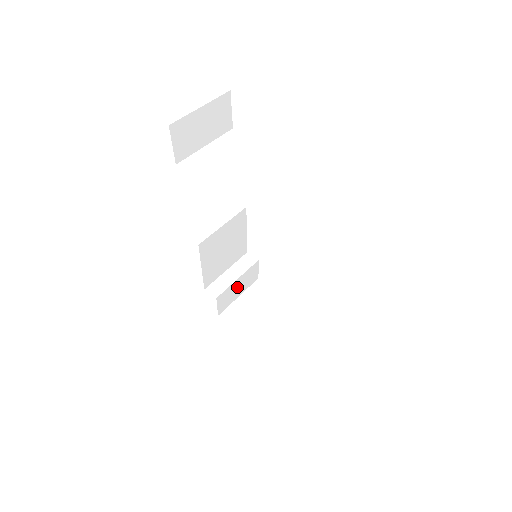
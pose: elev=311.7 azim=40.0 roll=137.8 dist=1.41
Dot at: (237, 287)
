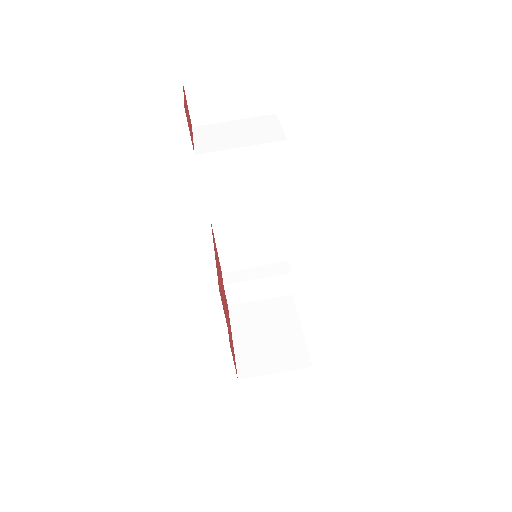
Dot at: (257, 288)
